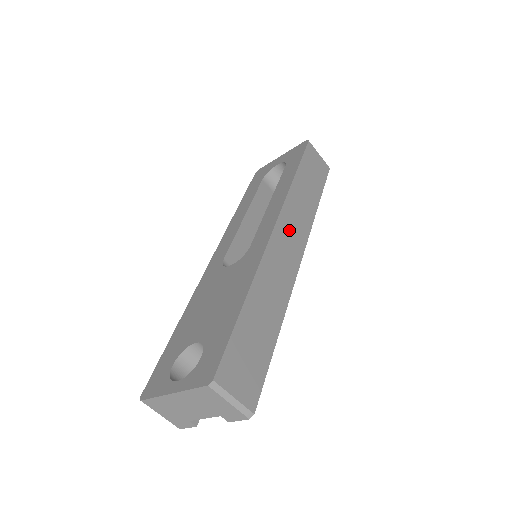
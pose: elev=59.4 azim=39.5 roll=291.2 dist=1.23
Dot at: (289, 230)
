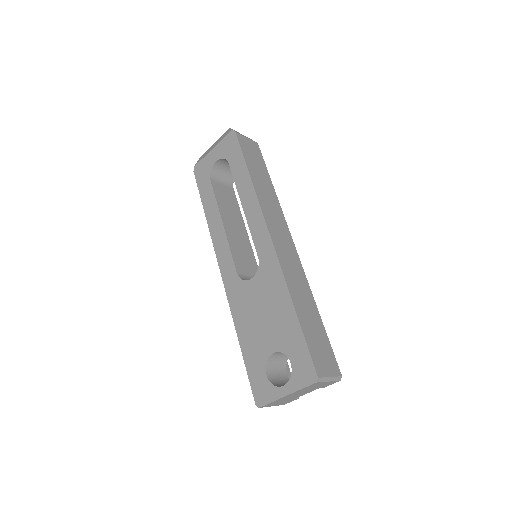
Dot at: (276, 229)
